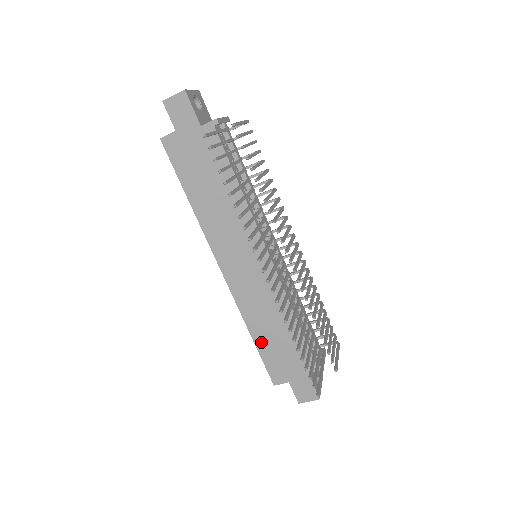
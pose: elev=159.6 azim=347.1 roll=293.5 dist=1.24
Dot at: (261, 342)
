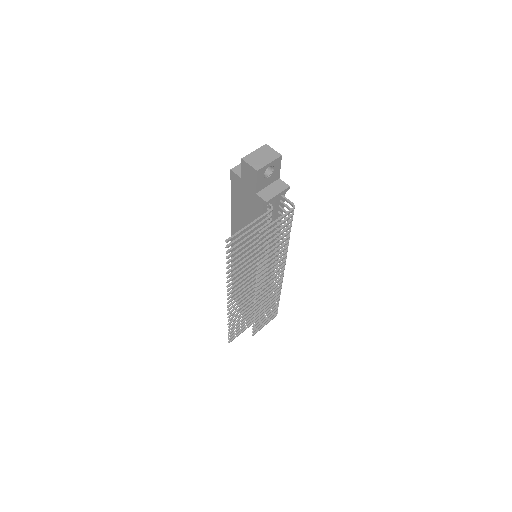
Dot at: (235, 282)
